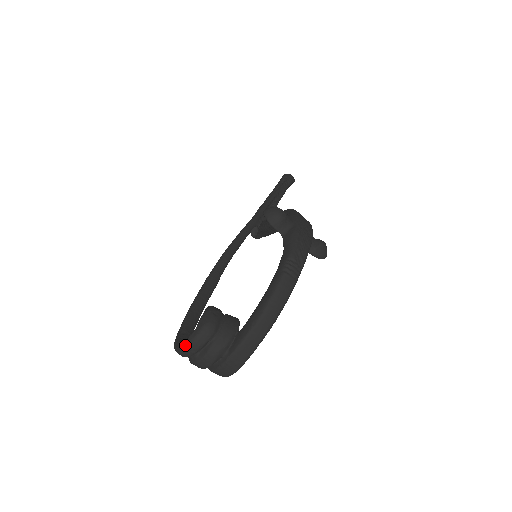
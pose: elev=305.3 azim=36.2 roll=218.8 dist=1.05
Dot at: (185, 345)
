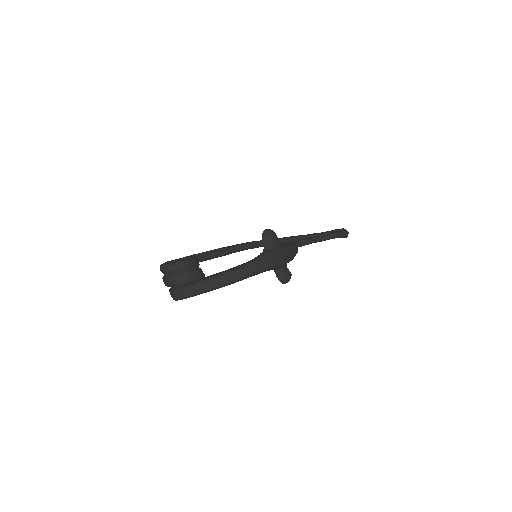
Dot at: (164, 265)
